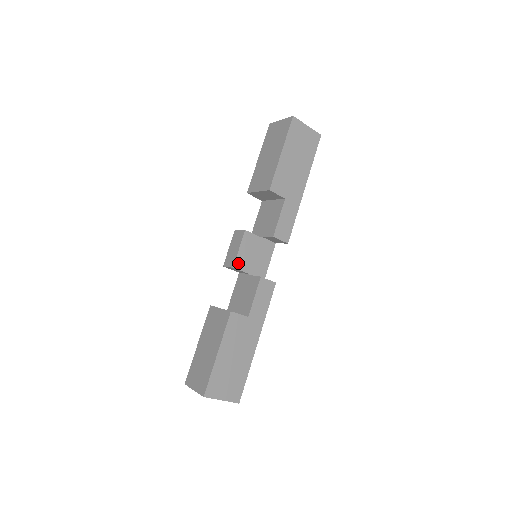
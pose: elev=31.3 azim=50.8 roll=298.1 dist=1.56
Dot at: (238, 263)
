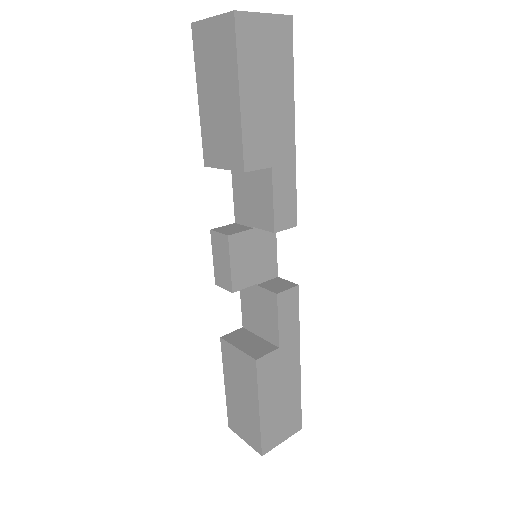
Dot at: (236, 283)
